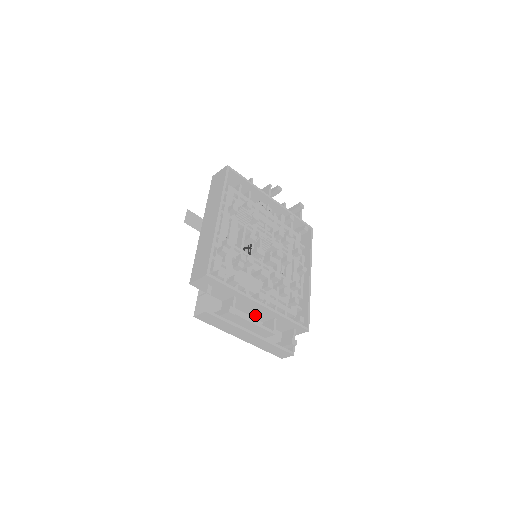
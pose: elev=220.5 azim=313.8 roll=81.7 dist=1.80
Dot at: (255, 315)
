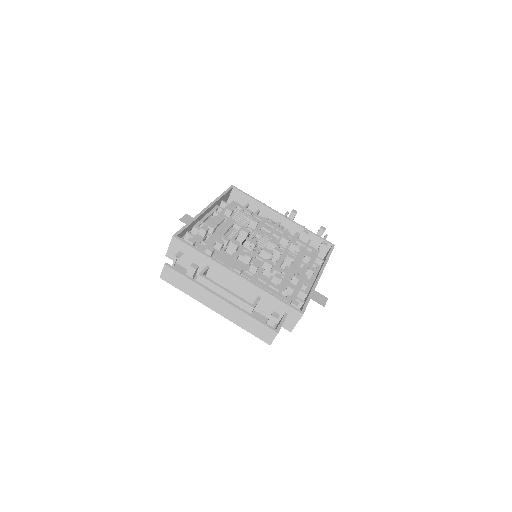
Dot at: (239, 296)
